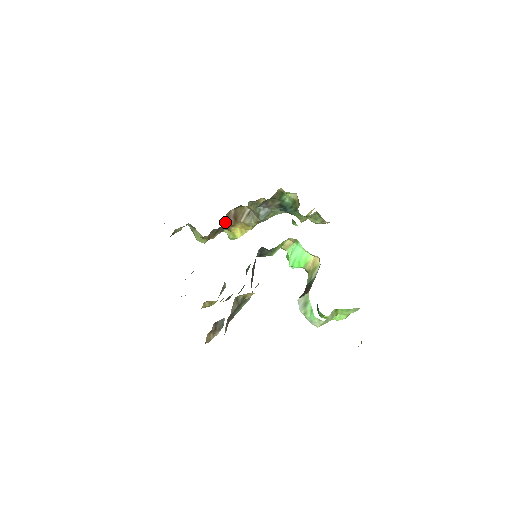
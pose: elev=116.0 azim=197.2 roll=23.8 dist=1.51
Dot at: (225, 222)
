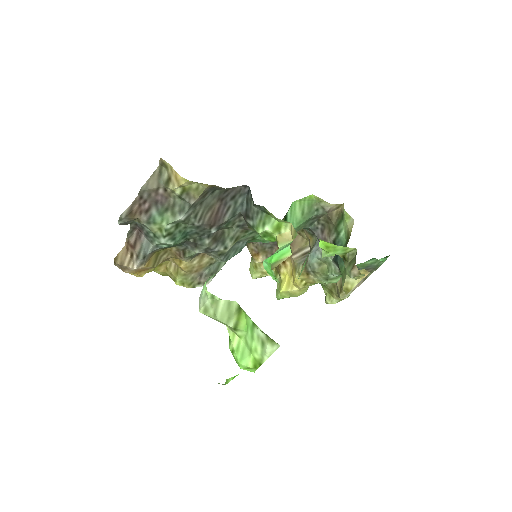
Dot at: occluded
